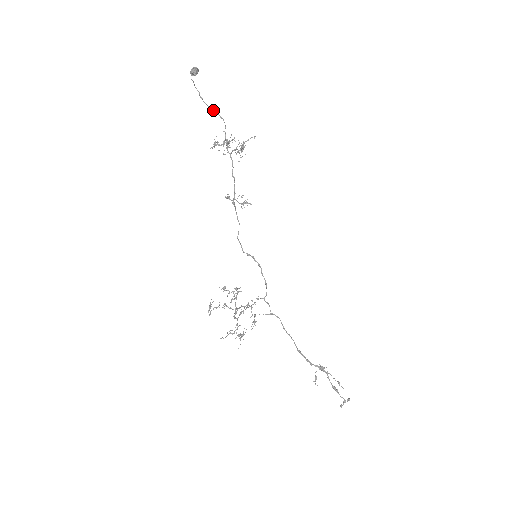
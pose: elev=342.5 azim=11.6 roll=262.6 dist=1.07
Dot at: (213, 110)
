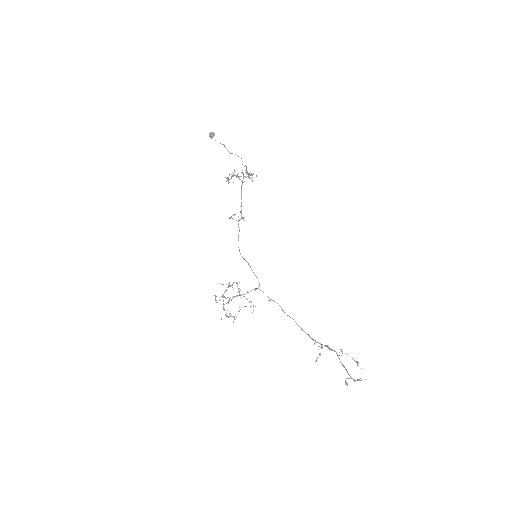
Dot at: (232, 153)
